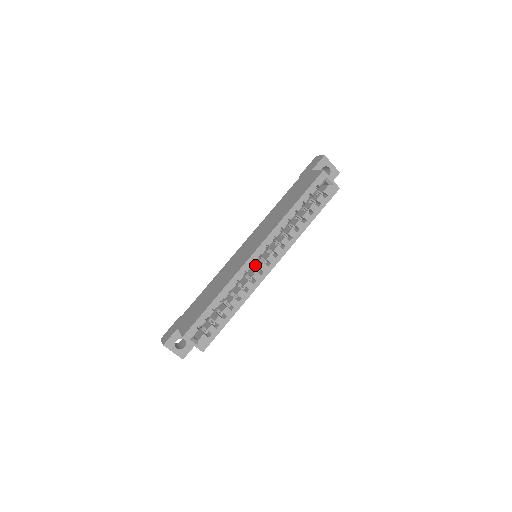
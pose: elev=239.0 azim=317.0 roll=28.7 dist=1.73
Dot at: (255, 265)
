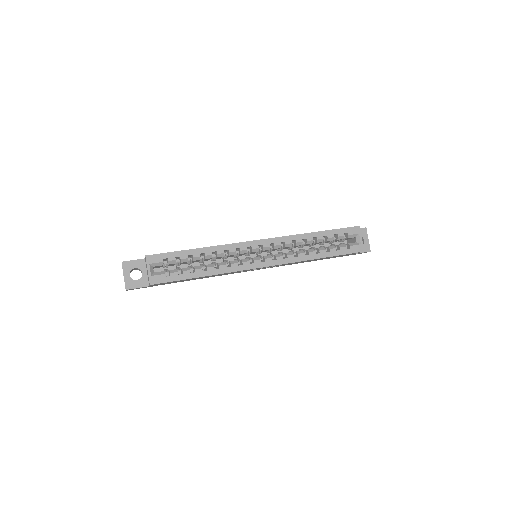
Dot at: occluded
